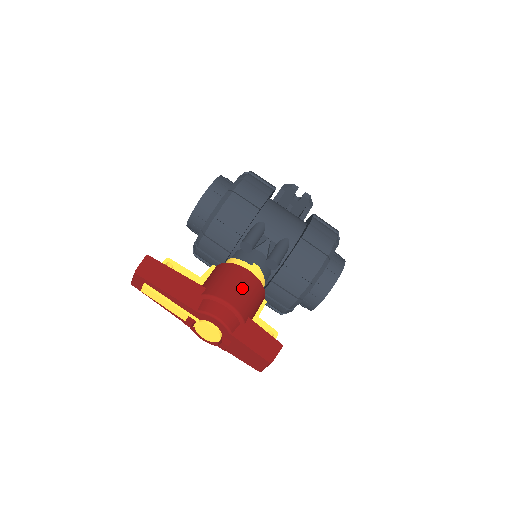
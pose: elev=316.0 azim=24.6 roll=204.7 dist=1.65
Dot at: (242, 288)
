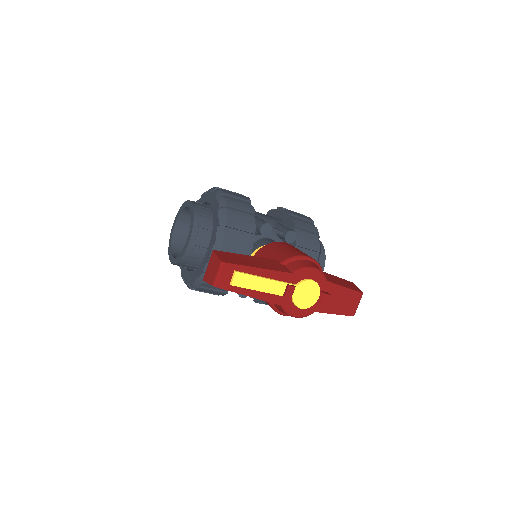
Dot at: (299, 250)
